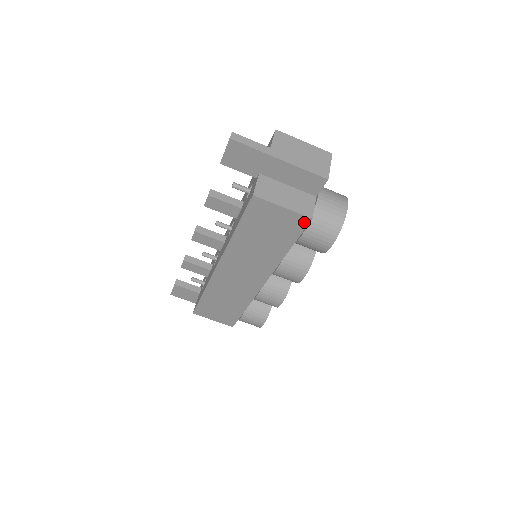
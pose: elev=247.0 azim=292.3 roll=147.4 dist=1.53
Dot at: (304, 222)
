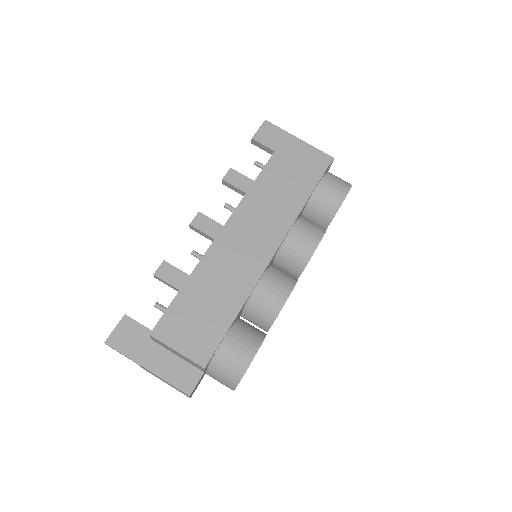
Dot at: (325, 164)
